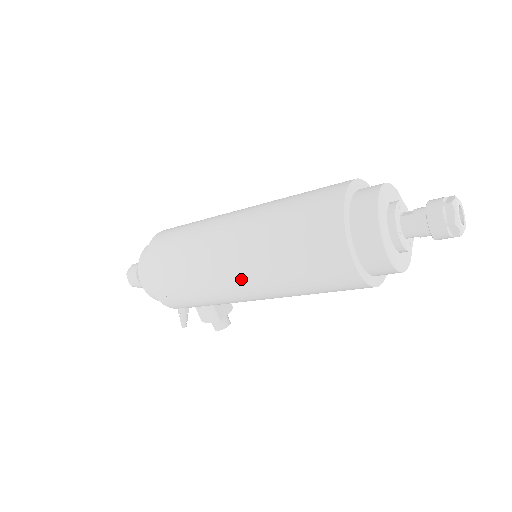
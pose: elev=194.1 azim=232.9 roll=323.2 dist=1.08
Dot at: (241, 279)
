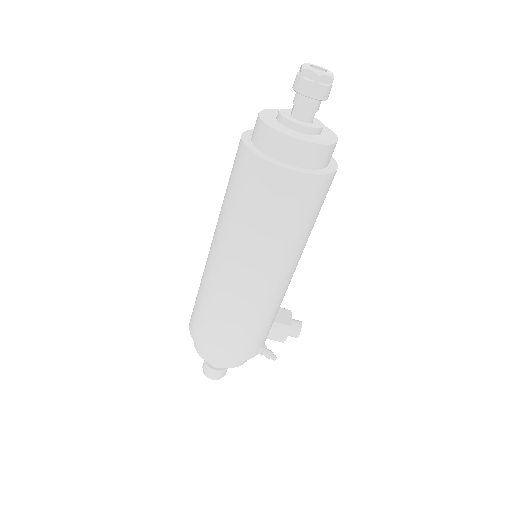
Dot at: (259, 275)
